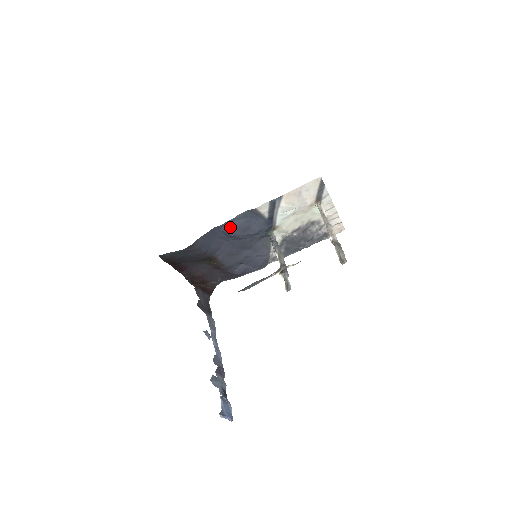
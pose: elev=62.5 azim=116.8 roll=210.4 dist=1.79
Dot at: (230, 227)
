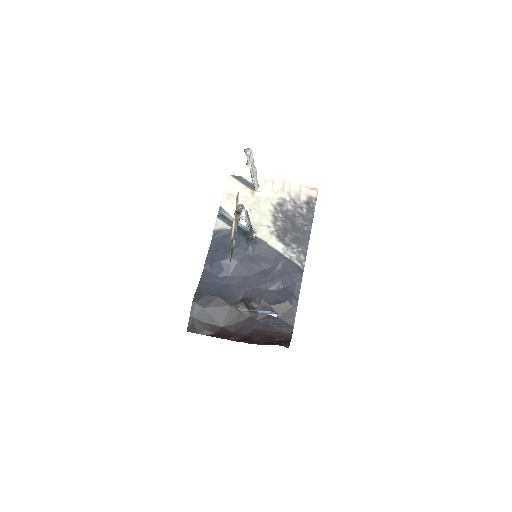
Dot at: (213, 258)
